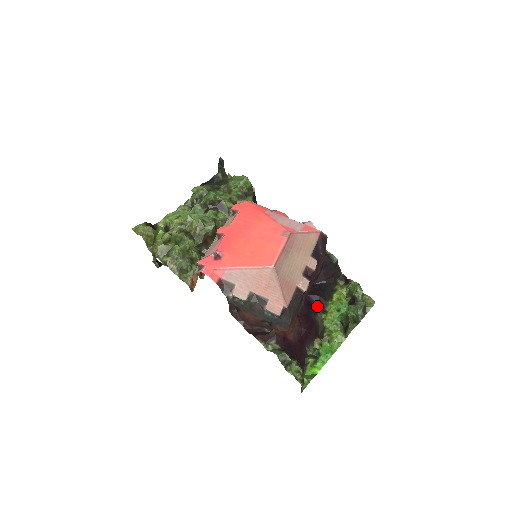
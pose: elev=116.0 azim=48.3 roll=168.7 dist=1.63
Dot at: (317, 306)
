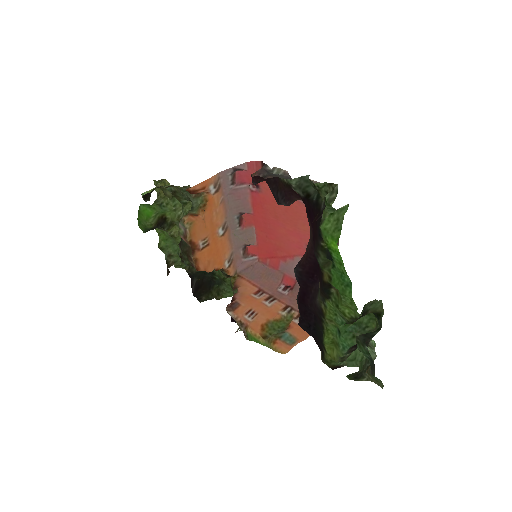
Dot at: (313, 305)
